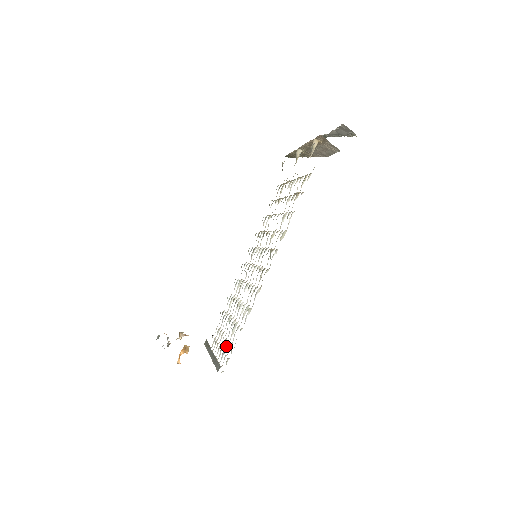
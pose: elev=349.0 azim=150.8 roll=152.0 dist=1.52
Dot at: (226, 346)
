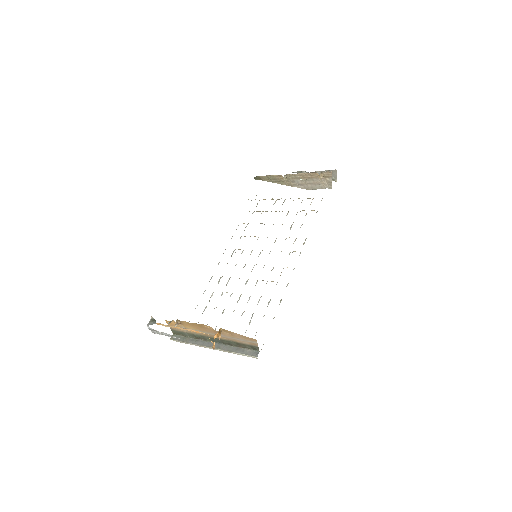
Dot at: occluded
